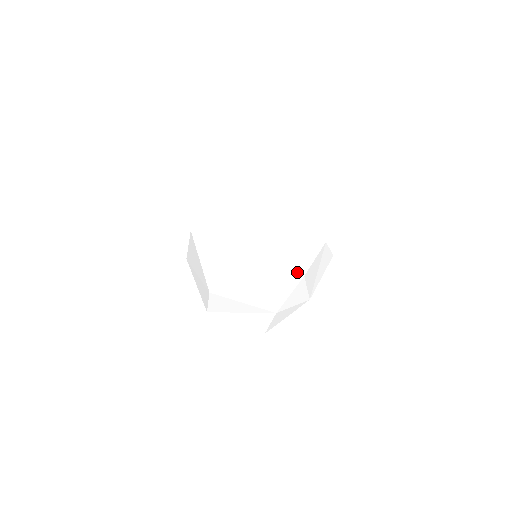
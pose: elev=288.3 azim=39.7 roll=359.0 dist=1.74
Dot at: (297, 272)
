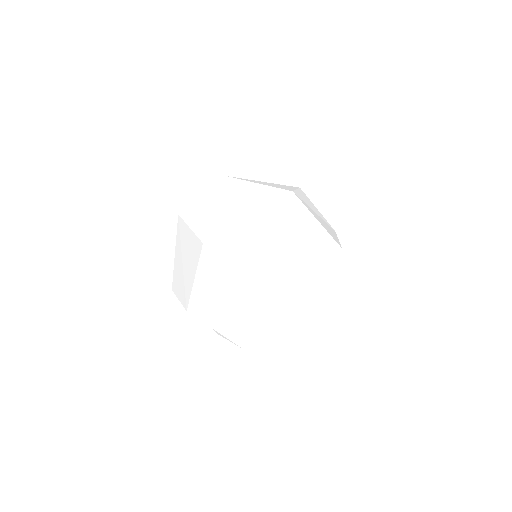
Dot at: (288, 335)
